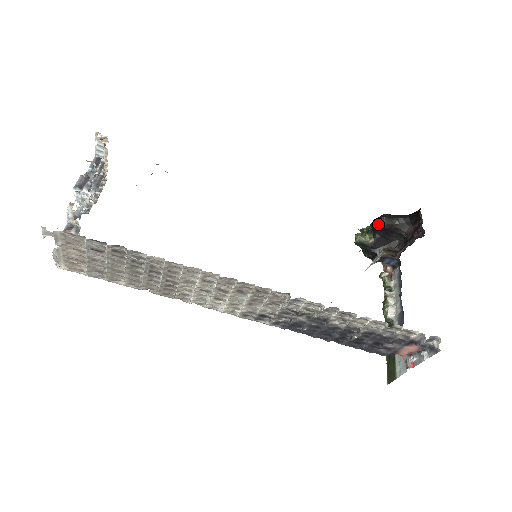
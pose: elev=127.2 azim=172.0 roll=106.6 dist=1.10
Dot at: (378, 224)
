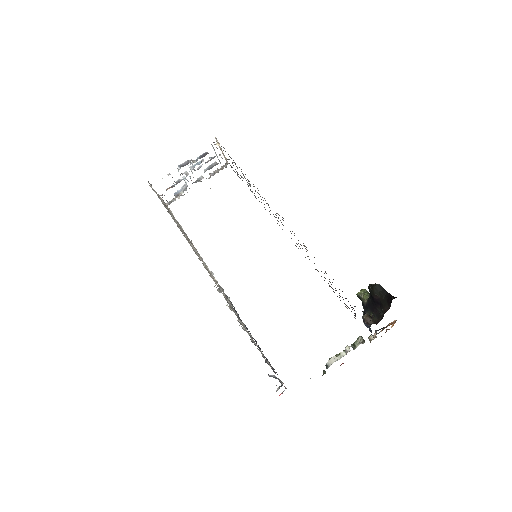
Dot at: (370, 289)
